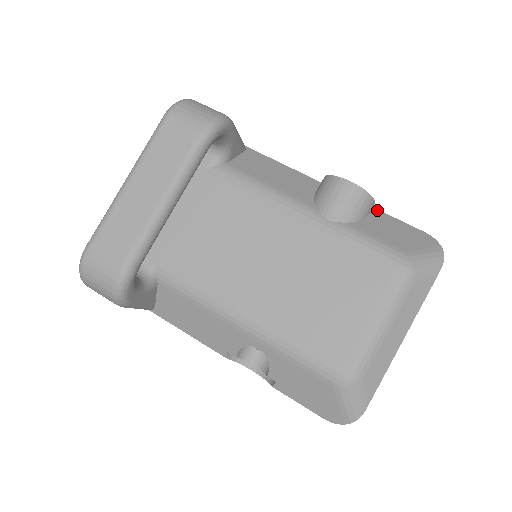
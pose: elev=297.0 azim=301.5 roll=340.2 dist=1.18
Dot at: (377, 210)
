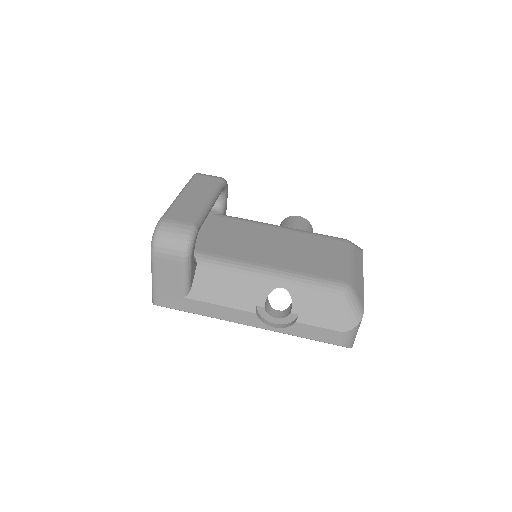
Dot at: occluded
